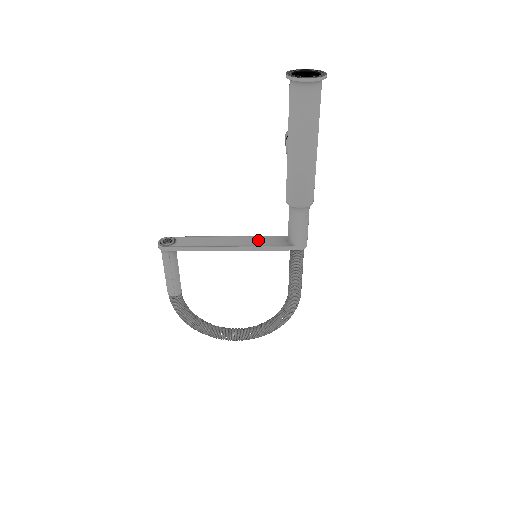
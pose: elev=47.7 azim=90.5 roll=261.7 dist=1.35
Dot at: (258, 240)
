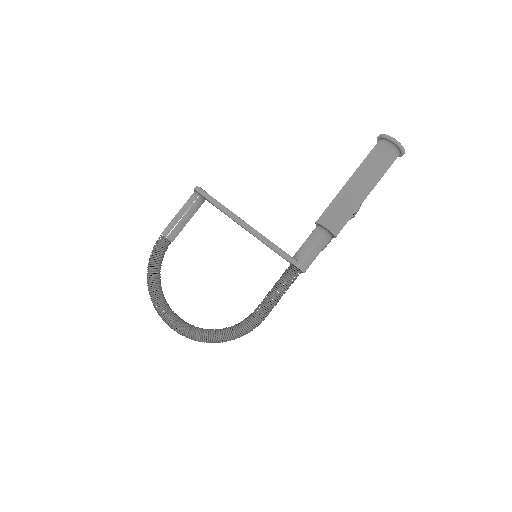
Dot at: occluded
